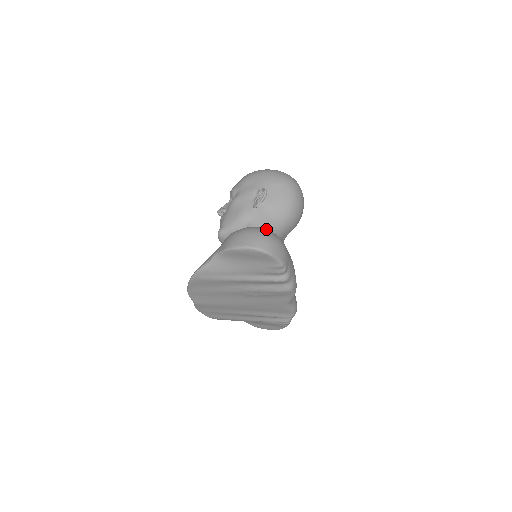
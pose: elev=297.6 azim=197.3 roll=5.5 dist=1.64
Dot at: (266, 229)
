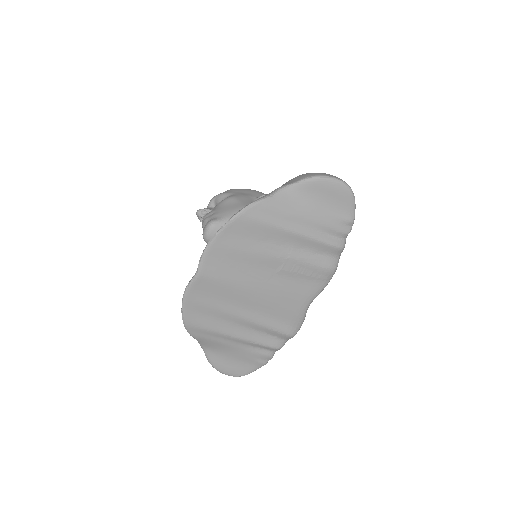
Dot at: occluded
